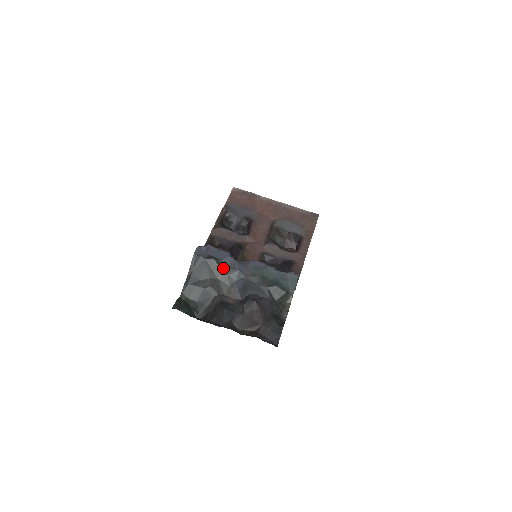
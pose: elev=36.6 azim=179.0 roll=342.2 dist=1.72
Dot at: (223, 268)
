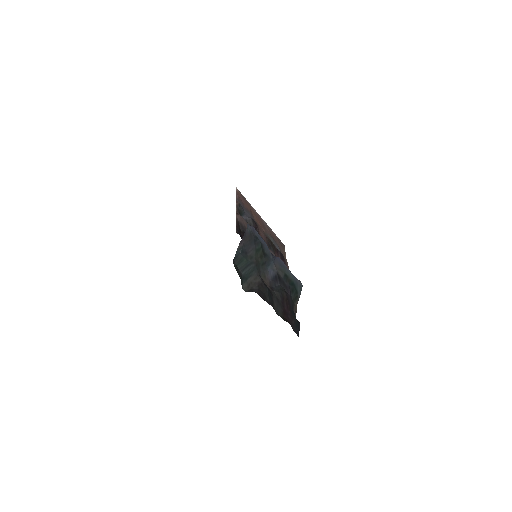
Dot at: (263, 253)
